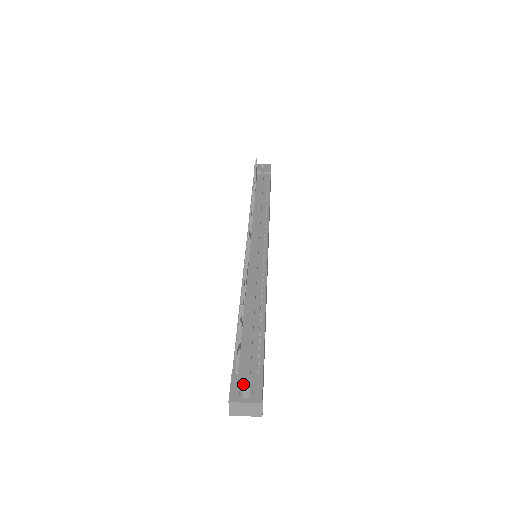
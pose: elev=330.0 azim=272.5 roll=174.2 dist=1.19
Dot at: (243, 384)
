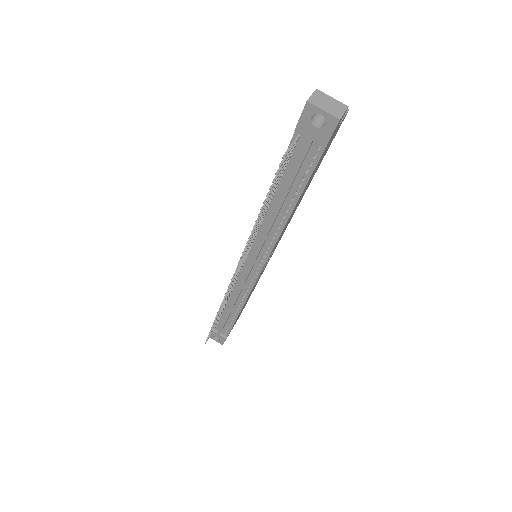
Dot at: (215, 336)
